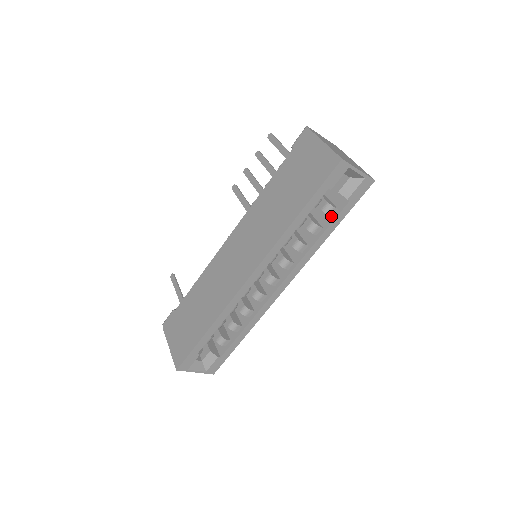
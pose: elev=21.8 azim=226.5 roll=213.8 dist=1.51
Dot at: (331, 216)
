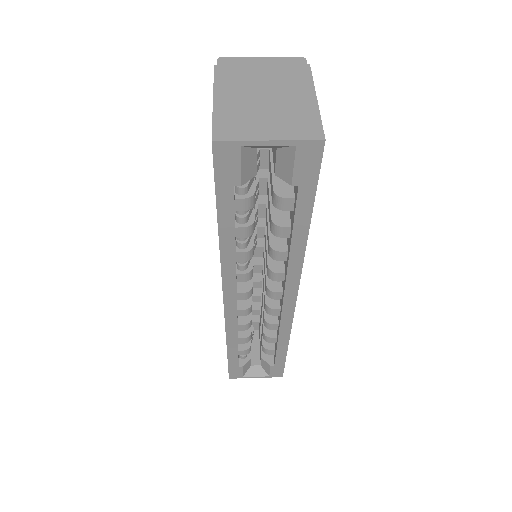
Dot at: (291, 209)
